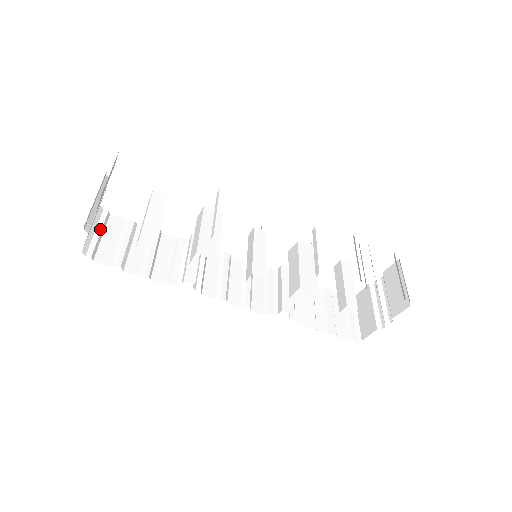
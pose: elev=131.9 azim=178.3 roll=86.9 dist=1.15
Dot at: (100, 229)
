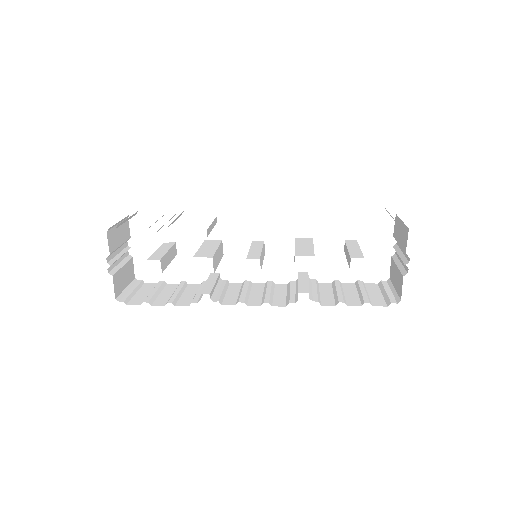
Dot at: (134, 289)
